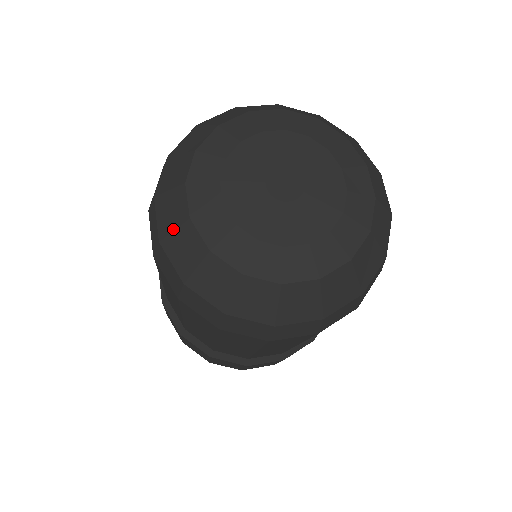
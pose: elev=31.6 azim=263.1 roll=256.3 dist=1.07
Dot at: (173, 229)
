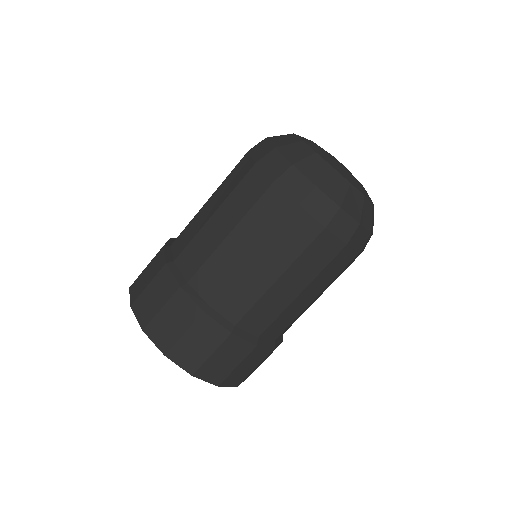
Dot at: (324, 176)
